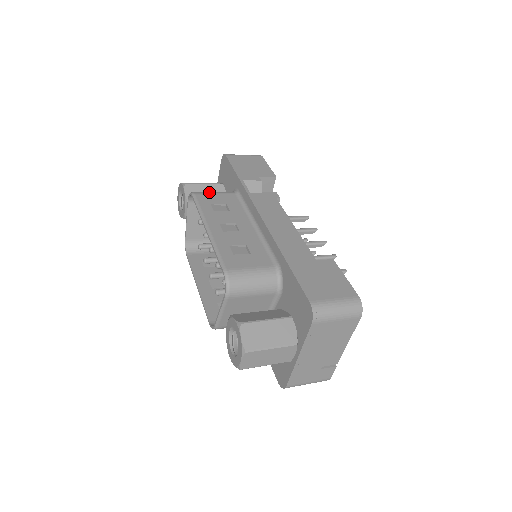
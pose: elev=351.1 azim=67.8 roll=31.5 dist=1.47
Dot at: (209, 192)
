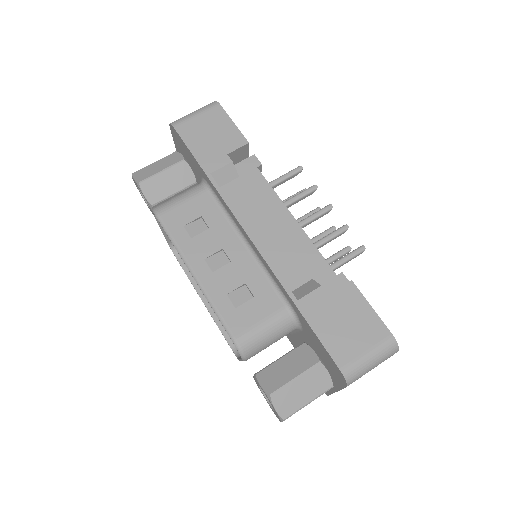
Dot at: (174, 202)
